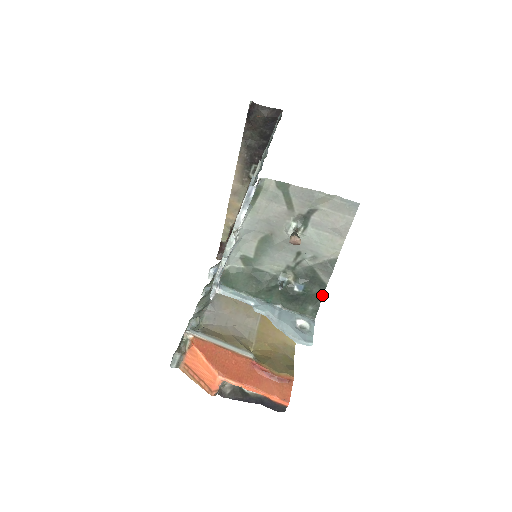
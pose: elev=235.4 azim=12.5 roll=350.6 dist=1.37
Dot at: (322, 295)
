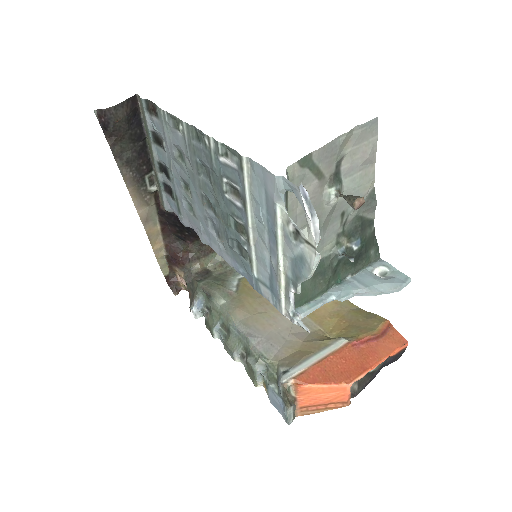
Dot at: (374, 232)
